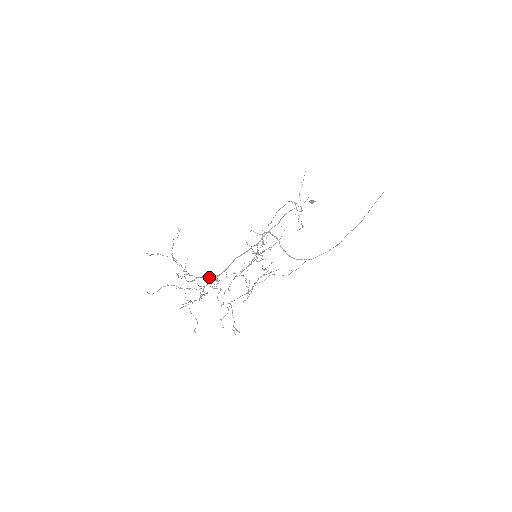
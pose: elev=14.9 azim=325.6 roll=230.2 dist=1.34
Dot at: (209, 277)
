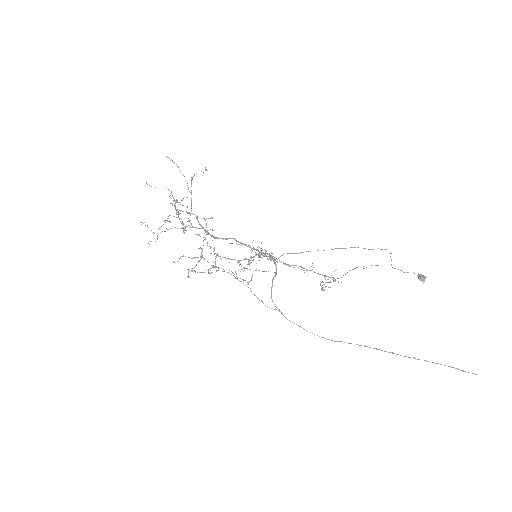
Dot at: occluded
